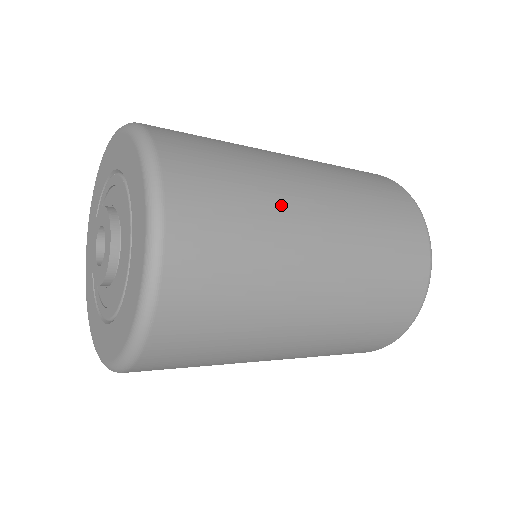
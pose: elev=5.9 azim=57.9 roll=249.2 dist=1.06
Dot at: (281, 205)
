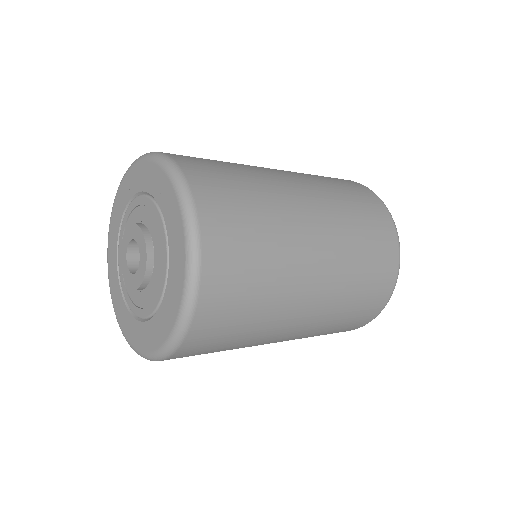
Dot at: (277, 316)
